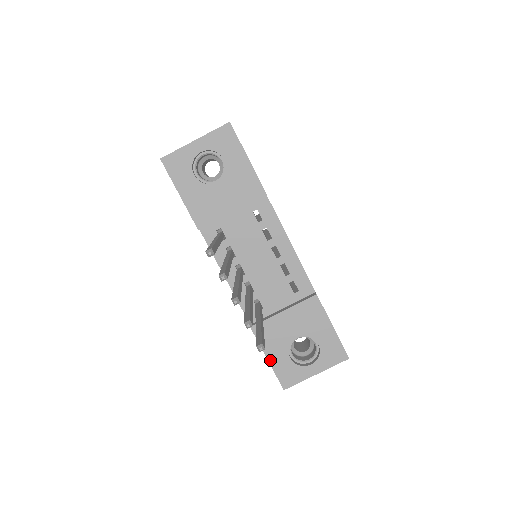
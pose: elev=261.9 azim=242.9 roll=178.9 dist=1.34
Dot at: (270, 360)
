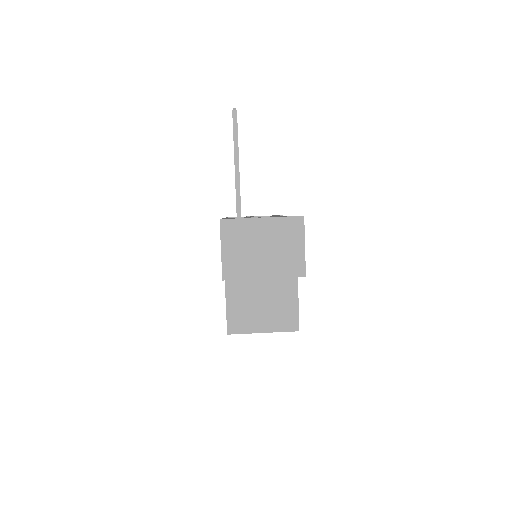
Dot at: occluded
